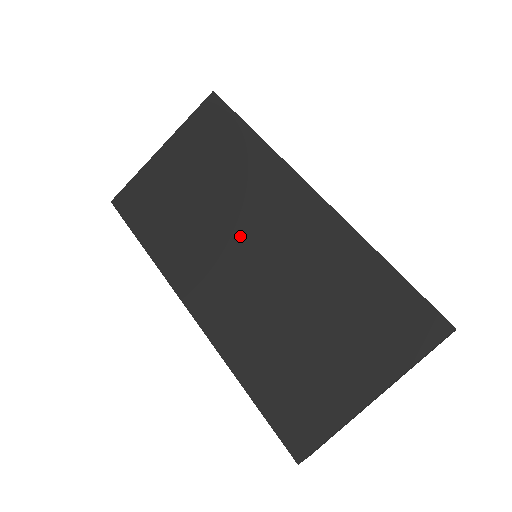
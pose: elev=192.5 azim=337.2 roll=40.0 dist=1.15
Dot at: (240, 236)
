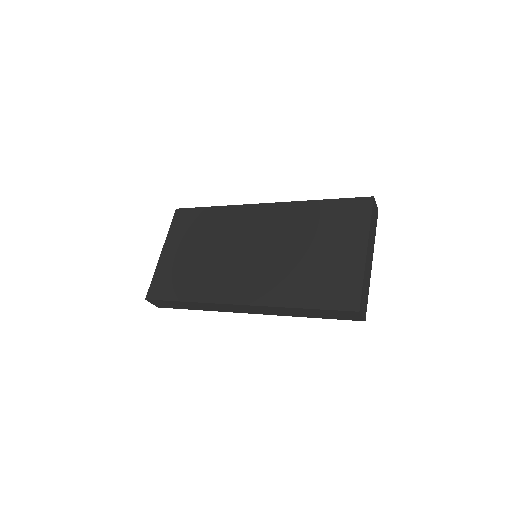
Dot at: (240, 249)
